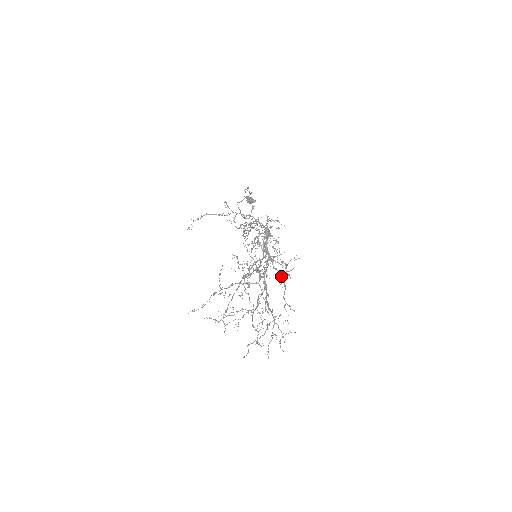
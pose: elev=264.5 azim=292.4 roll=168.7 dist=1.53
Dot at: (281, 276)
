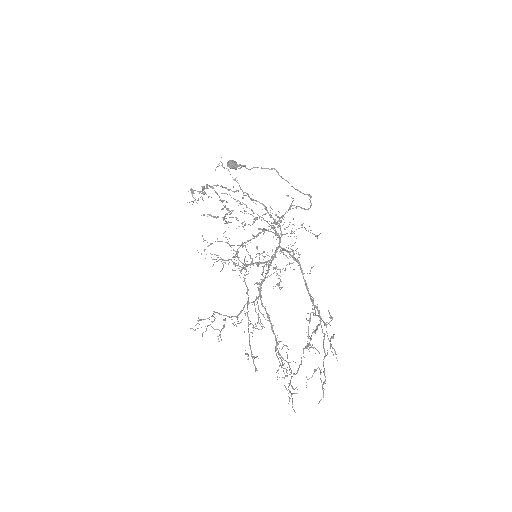
Dot at: occluded
